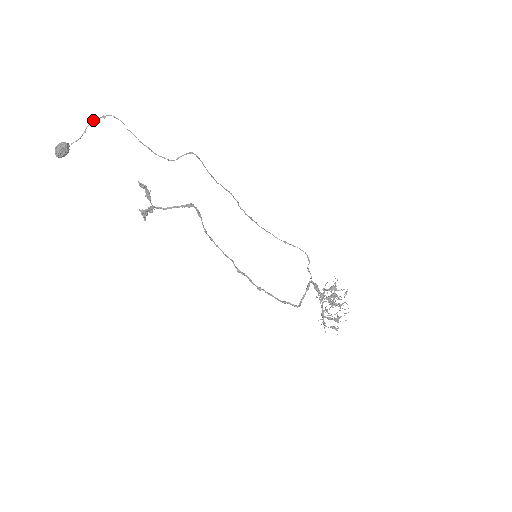
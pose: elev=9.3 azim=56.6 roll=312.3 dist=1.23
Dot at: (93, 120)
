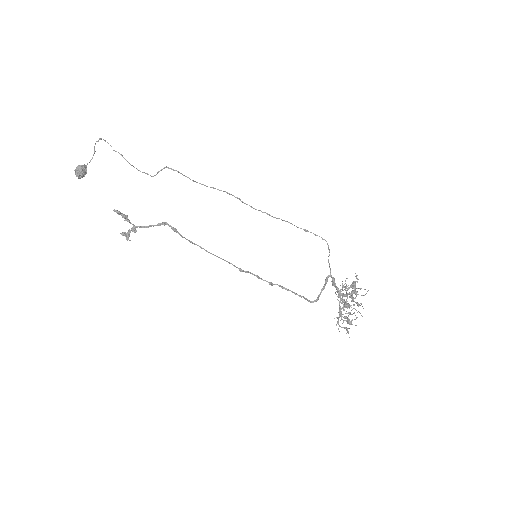
Dot at: occluded
